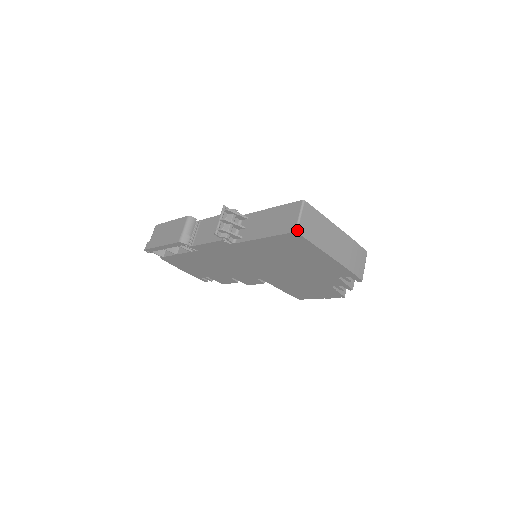
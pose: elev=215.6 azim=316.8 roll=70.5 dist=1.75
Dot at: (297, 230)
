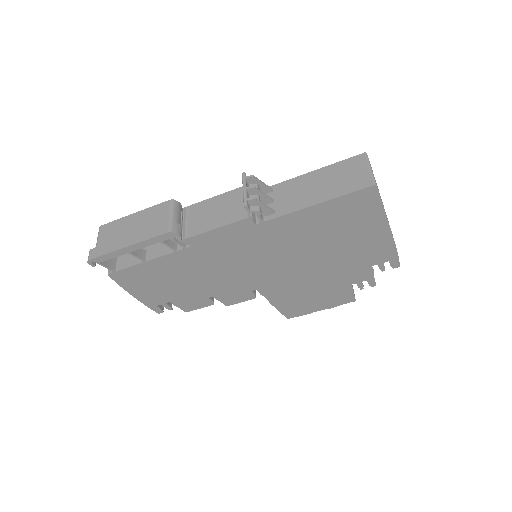
Dot at: occluded
